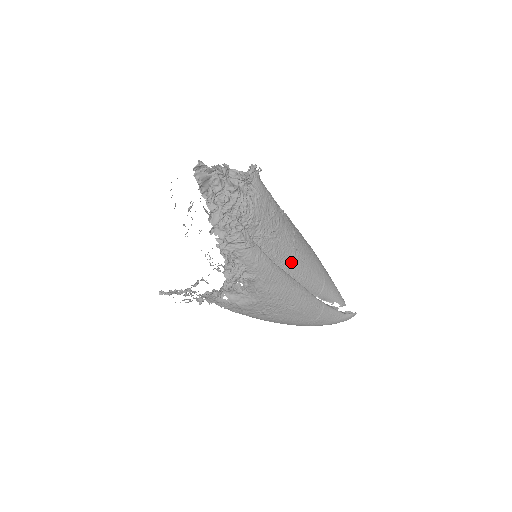
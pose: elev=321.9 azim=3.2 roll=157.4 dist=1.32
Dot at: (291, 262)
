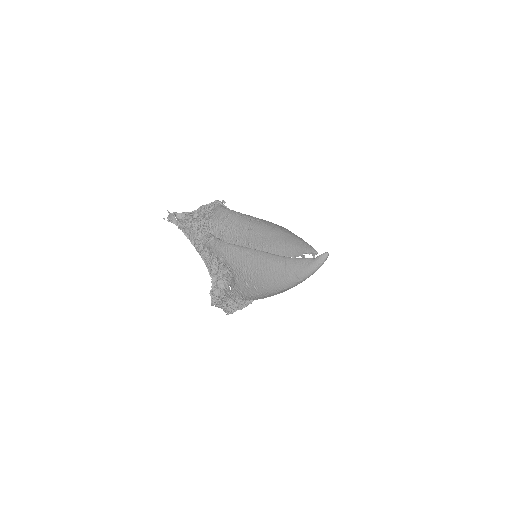
Dot at: (251, 240)
